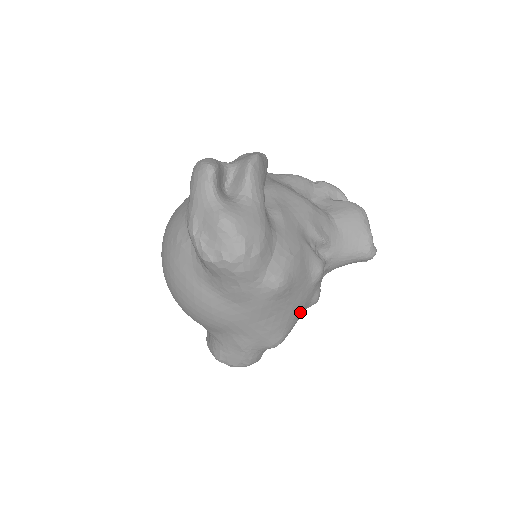
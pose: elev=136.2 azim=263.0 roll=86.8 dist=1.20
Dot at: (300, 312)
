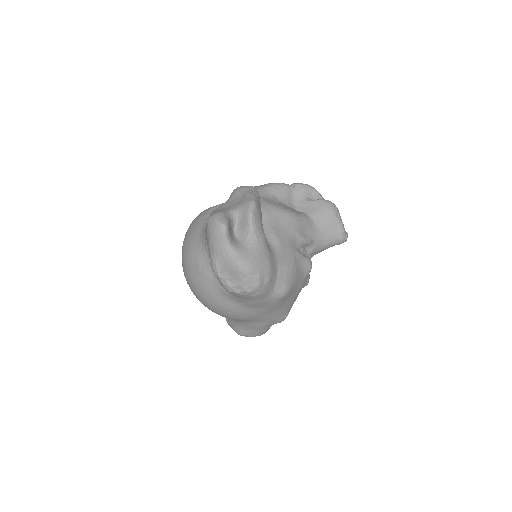
Dot at: (297, 296)
